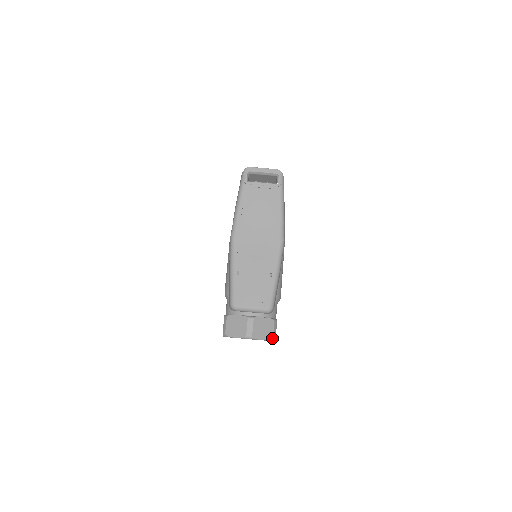
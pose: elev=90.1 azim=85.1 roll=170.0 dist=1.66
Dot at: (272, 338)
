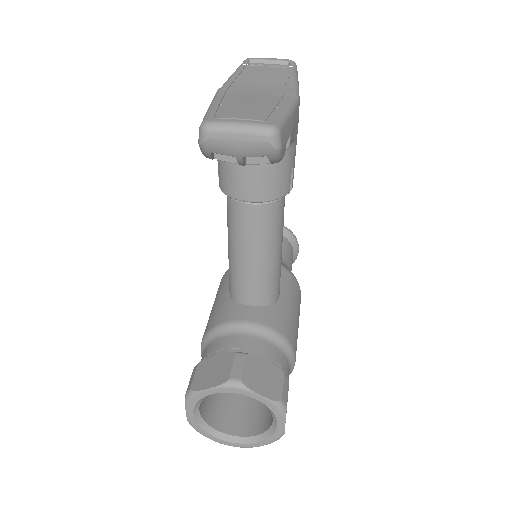
Dot at: (279, 400)
